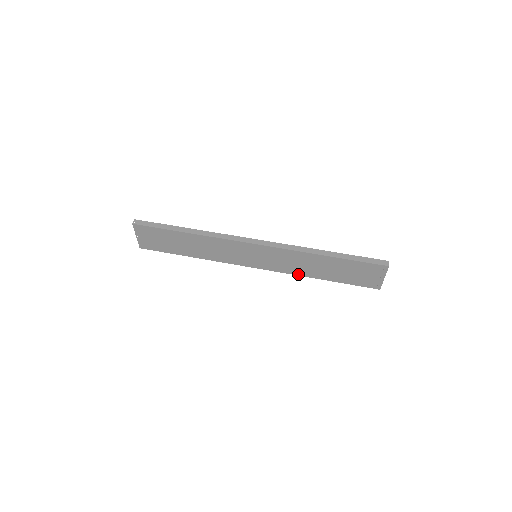
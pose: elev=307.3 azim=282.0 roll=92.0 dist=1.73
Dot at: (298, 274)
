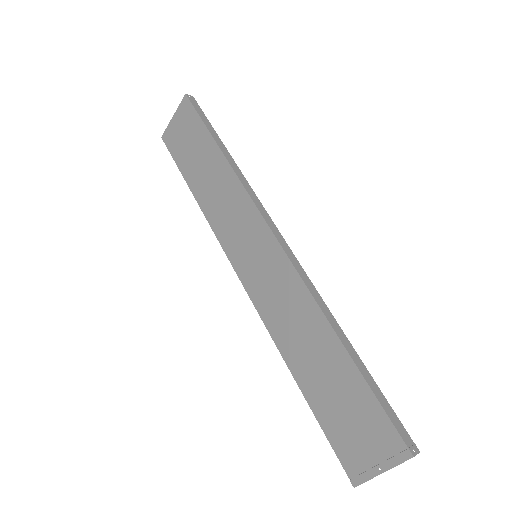
Dot at: (275, 336)
